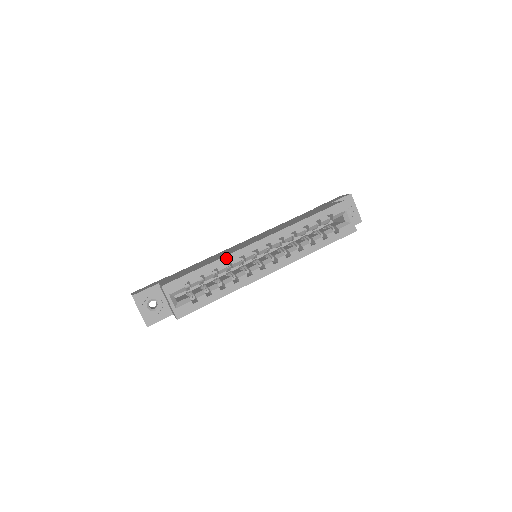
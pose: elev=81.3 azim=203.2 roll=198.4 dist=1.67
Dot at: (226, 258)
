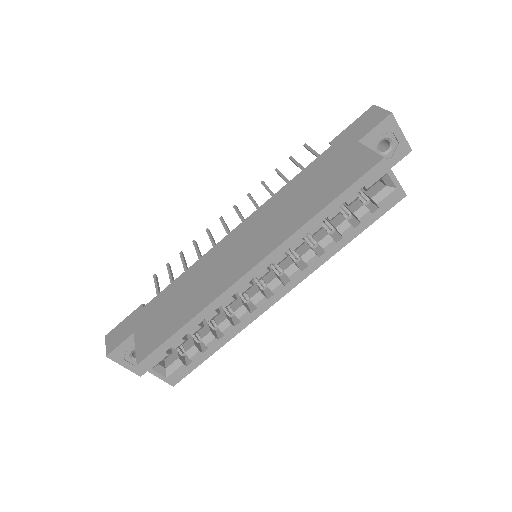
Dot at: (213, 304)
